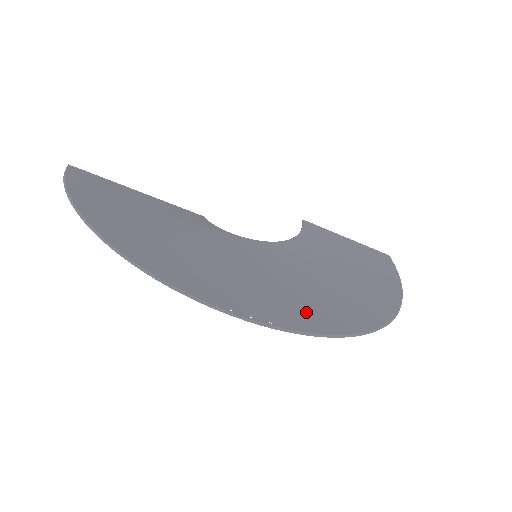
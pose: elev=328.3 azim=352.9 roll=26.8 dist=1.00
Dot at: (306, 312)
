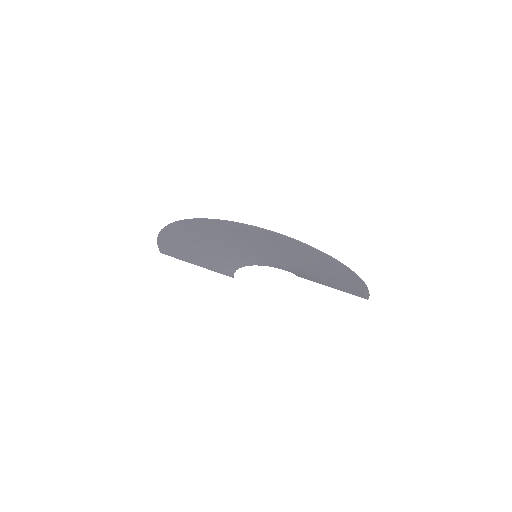
Dot at: (275, 240)
